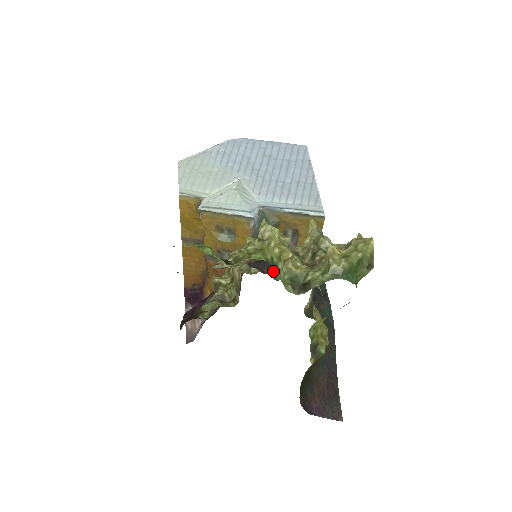
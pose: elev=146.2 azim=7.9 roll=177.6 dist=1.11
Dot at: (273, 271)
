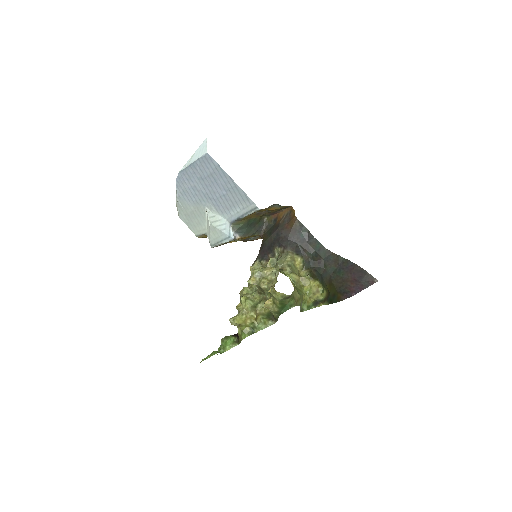
Dot at: (256, 331)
